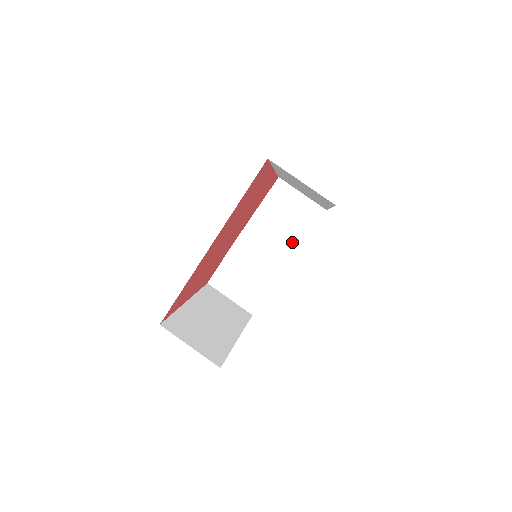
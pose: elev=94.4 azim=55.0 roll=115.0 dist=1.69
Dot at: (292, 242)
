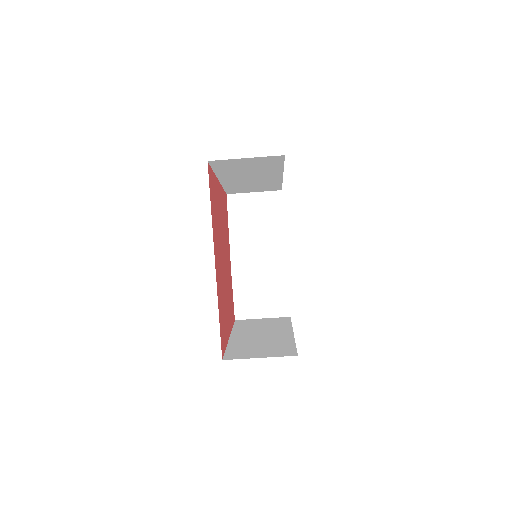
Dot at: (275, 234)
